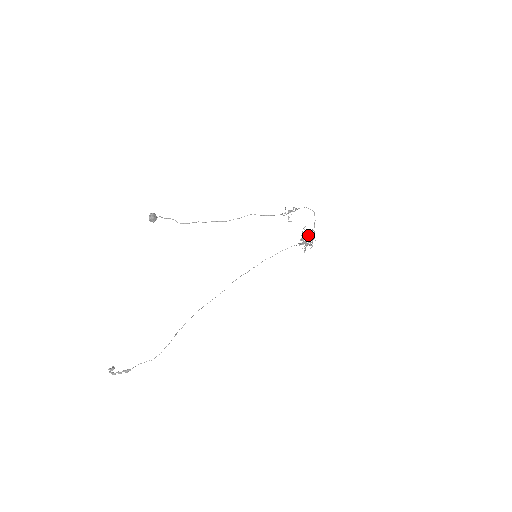
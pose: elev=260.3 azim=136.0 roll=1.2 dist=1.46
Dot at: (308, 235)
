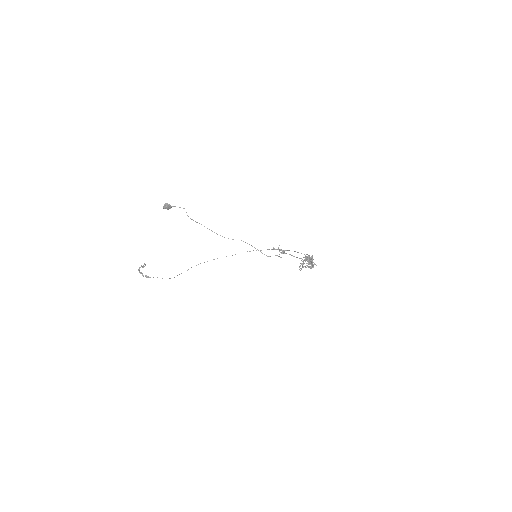
Dot at: (309, 261)
